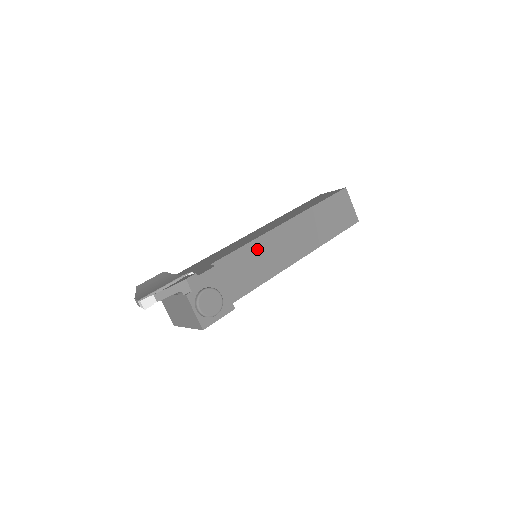
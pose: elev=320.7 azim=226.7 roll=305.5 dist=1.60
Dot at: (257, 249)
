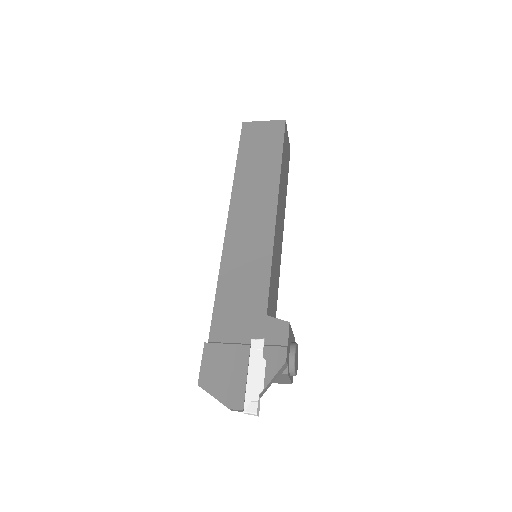
Dot at: (274, 258)
